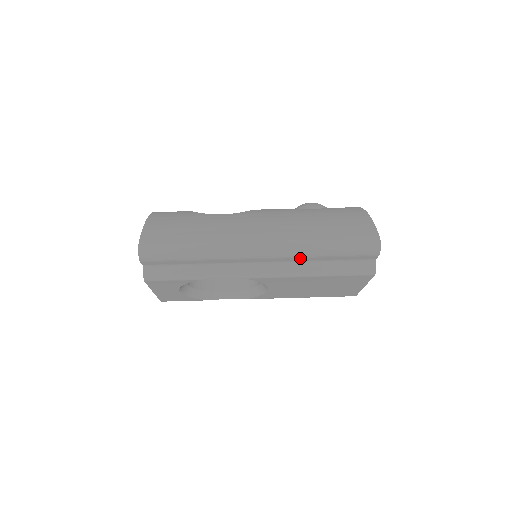
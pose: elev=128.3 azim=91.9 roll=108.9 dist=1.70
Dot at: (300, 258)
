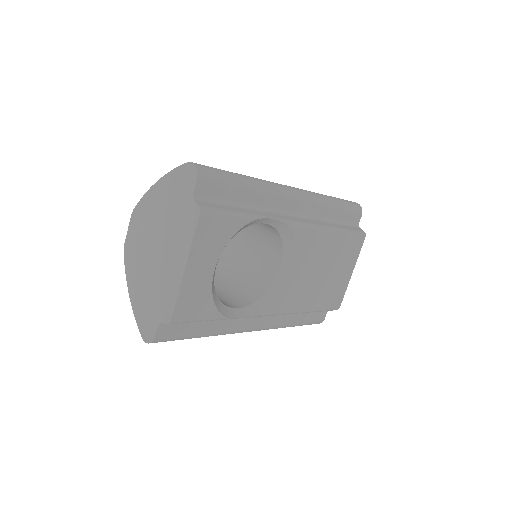
Dot at: (320, 208)
